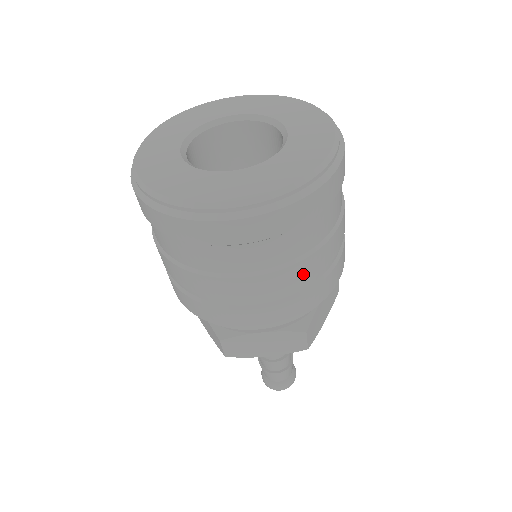
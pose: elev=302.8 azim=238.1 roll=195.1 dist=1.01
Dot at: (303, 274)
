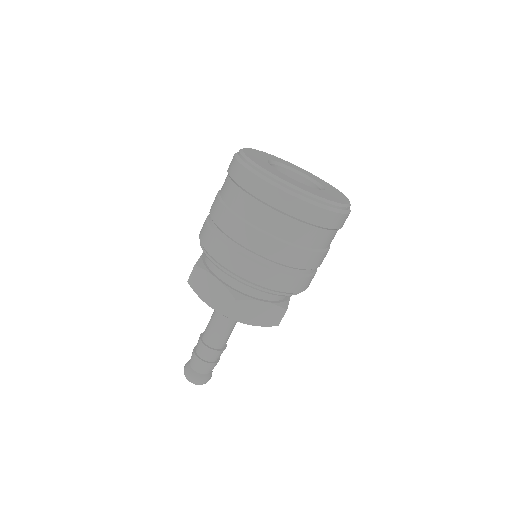
Dot at: (317, 262)
